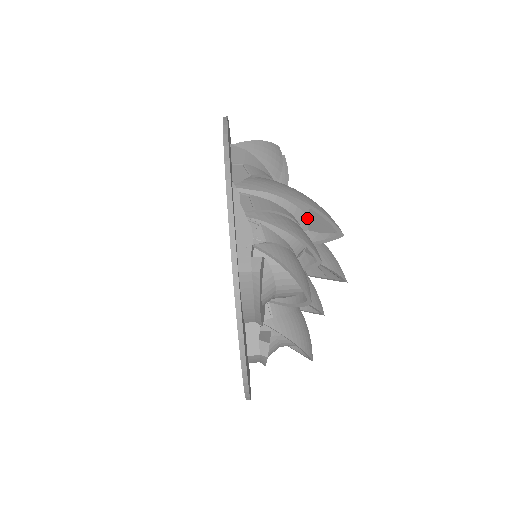
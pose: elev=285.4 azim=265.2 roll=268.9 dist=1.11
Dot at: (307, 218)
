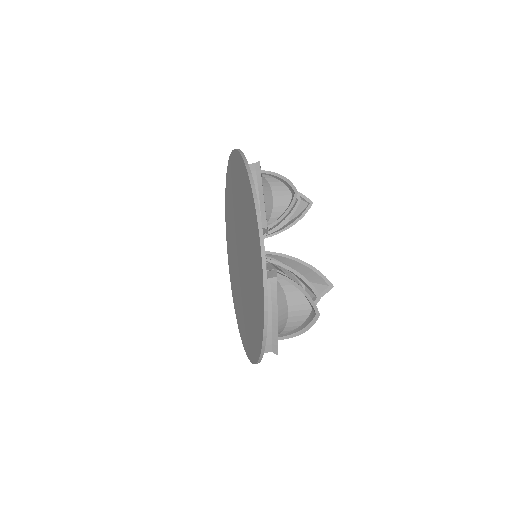
Dot at: occluded
